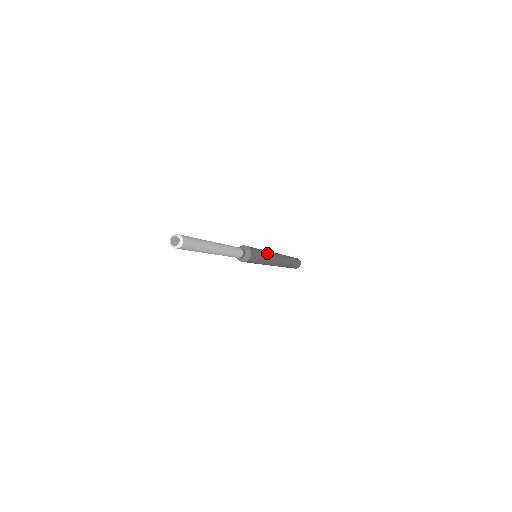
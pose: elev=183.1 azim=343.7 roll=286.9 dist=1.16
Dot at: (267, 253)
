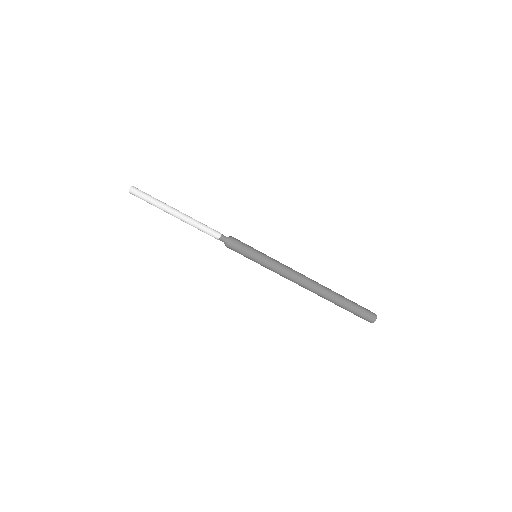
Dot at: (271, 259)
